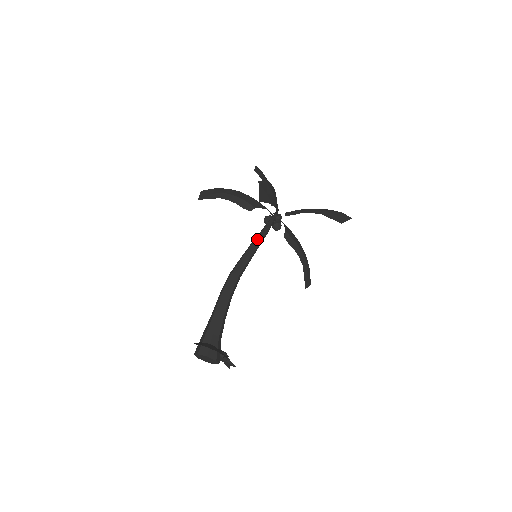
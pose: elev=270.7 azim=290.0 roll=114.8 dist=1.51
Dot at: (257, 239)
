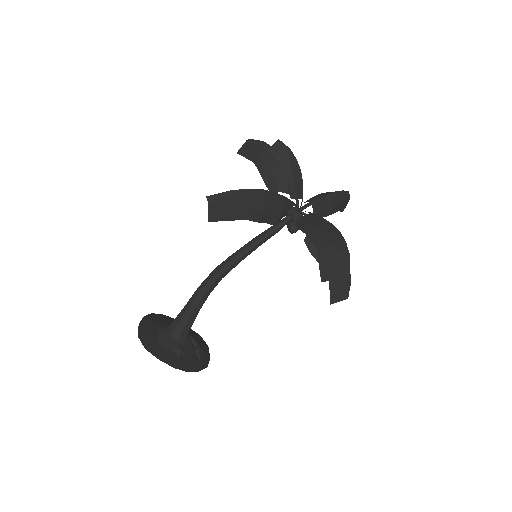
Dot at: (254, 240)
